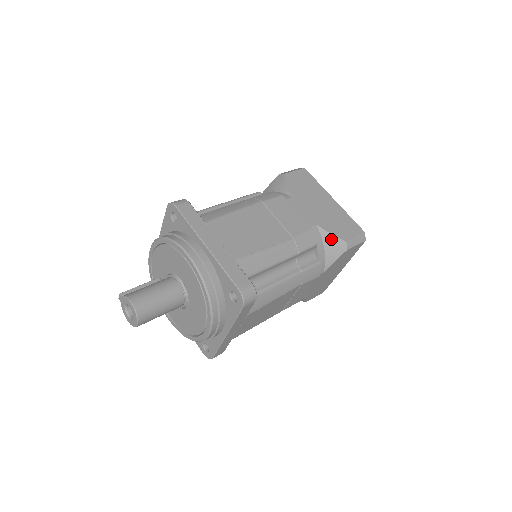
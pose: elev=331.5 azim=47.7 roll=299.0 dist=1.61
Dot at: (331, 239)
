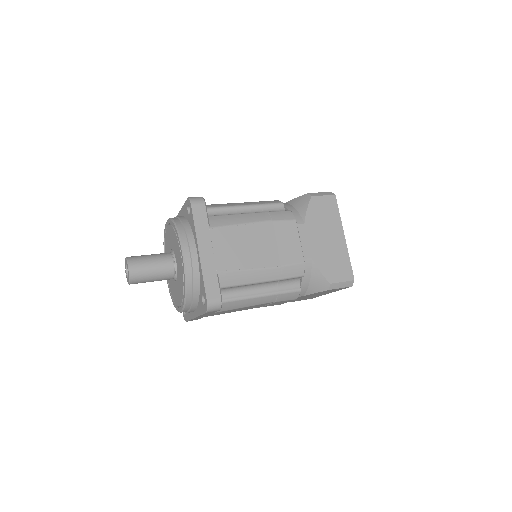
Dot at: (297, 200)
